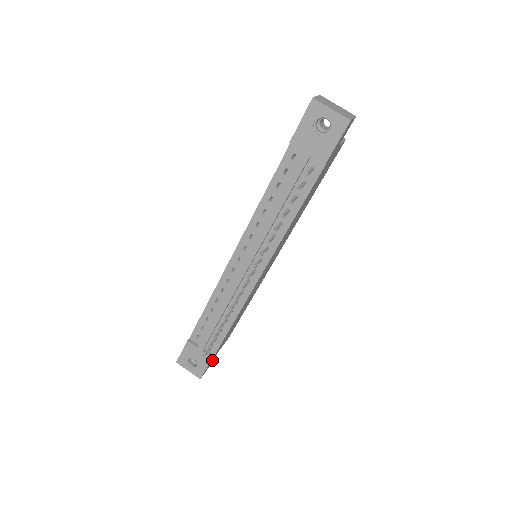
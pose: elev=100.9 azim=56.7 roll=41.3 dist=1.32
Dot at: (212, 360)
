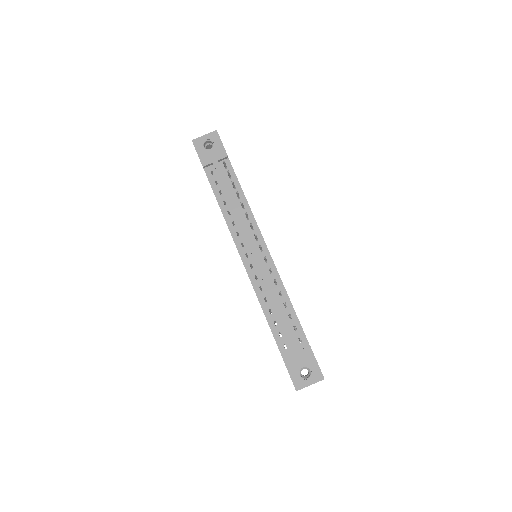
Dot at: occluded
